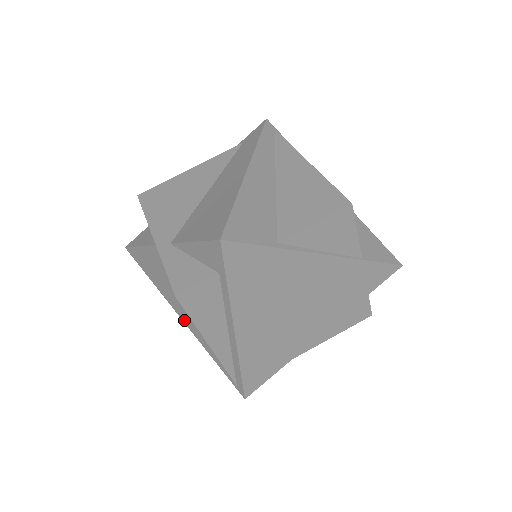
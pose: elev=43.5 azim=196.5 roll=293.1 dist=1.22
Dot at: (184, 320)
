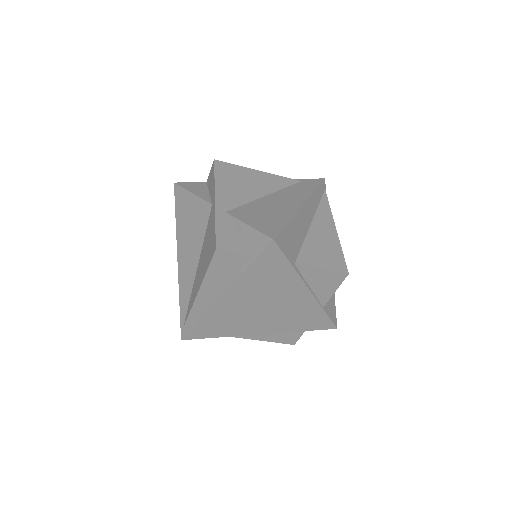
Dot at: (180, 261)
